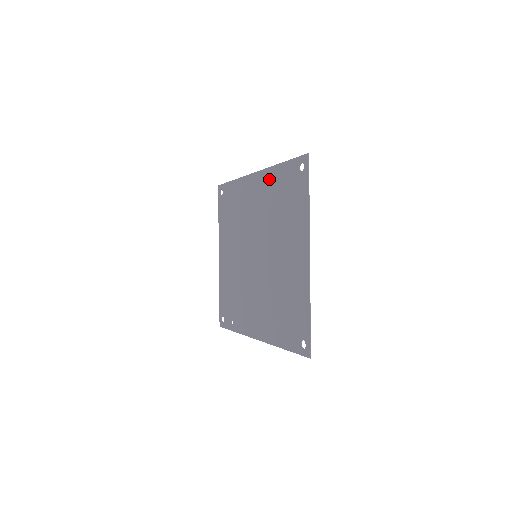
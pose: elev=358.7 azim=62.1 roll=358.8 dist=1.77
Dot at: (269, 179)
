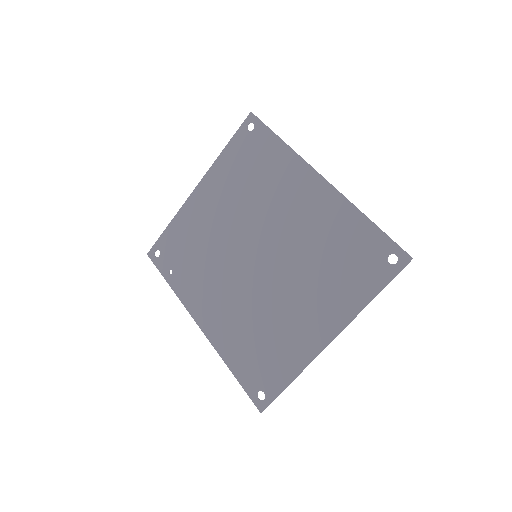
Dot at: (338, 211)
